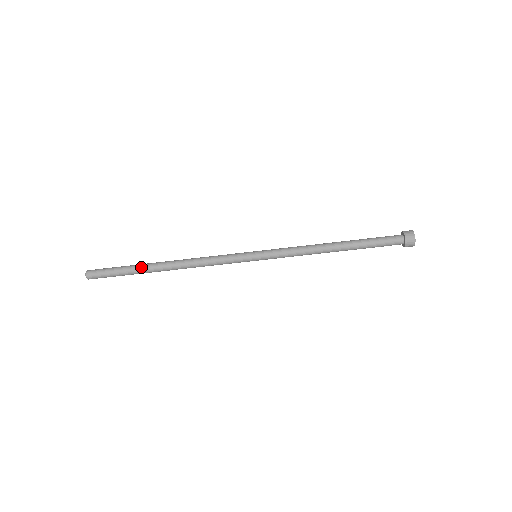
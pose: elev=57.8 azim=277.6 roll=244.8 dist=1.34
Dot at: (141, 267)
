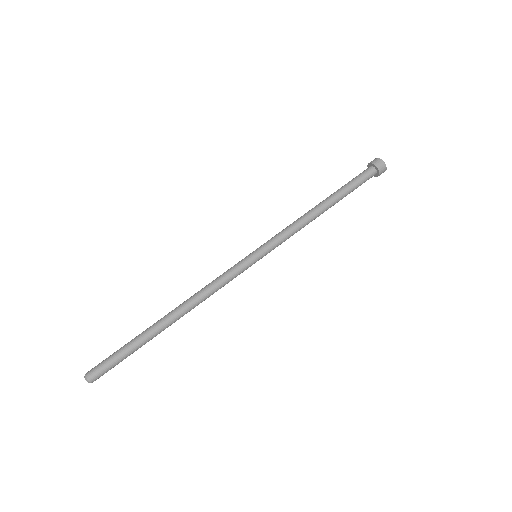
Dot at: (145, 331)
